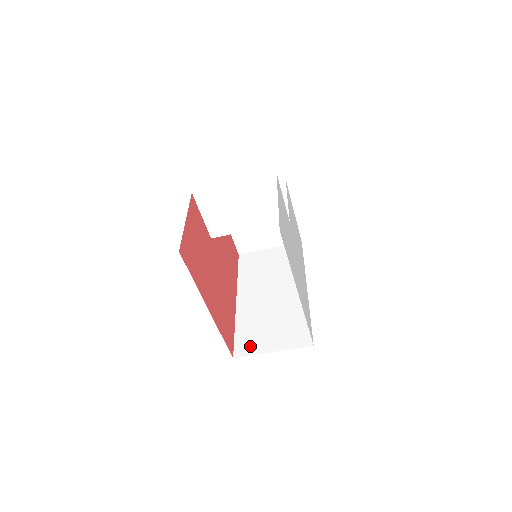
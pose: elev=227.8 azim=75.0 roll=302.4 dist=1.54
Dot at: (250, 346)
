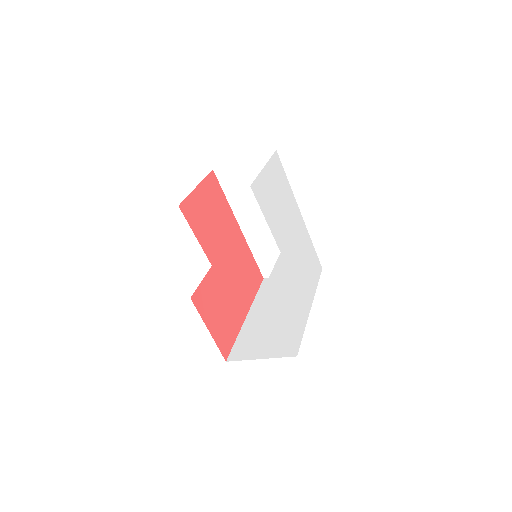
Dot at: (272, 269)
